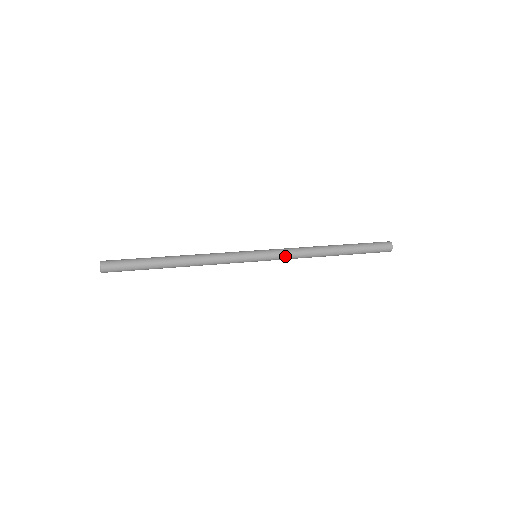
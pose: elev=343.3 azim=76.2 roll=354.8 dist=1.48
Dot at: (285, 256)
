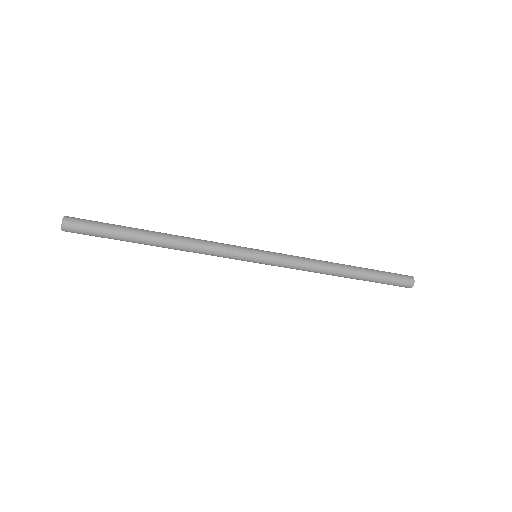
Dot at: (290, 256)
